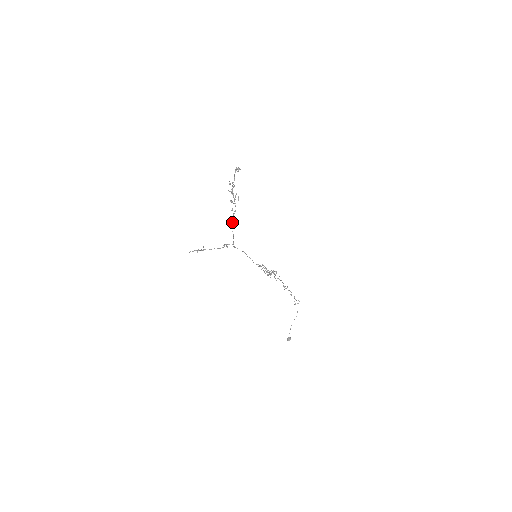
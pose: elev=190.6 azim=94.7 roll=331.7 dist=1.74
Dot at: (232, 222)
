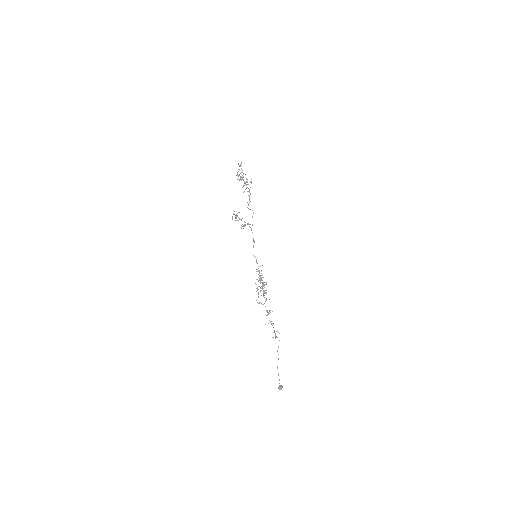
Dot at: (249, 202)
